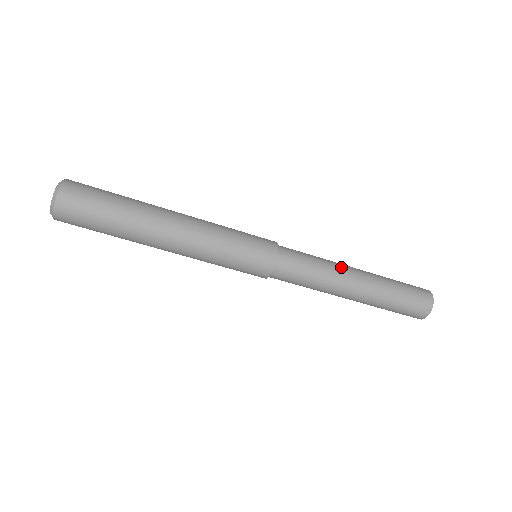
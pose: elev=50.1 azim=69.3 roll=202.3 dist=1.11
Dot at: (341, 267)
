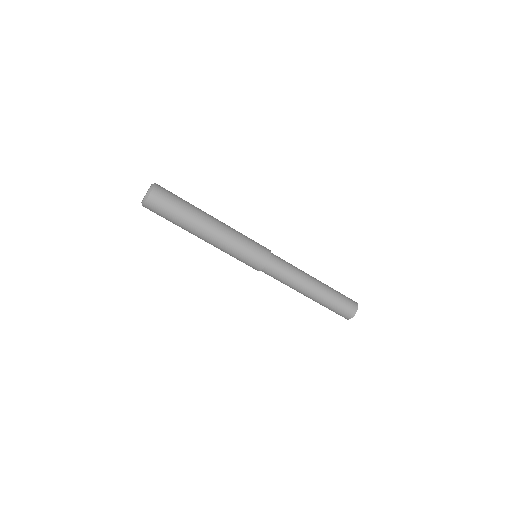
Dot at: (306, 277)
